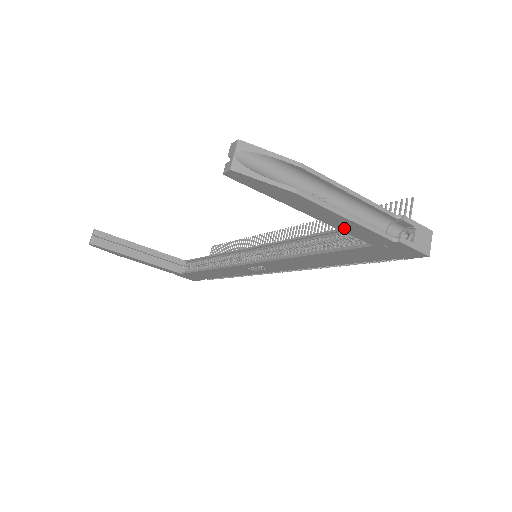
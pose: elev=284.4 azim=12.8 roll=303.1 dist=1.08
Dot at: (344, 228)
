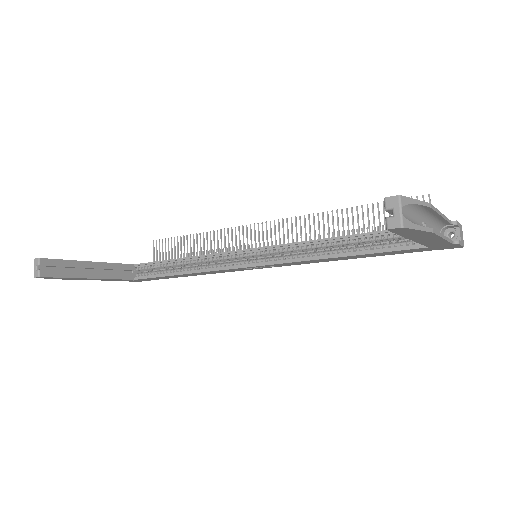
Dot at: (427, 243)
